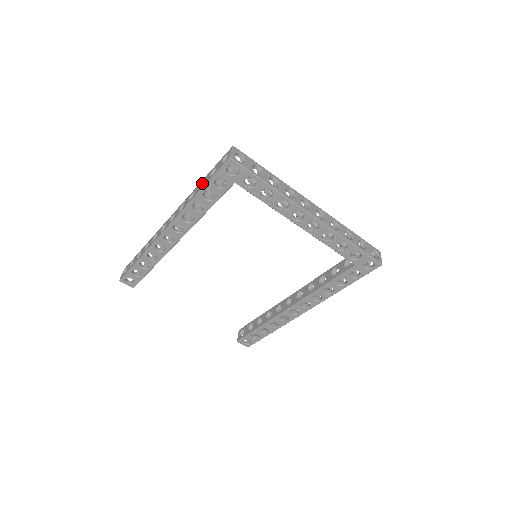
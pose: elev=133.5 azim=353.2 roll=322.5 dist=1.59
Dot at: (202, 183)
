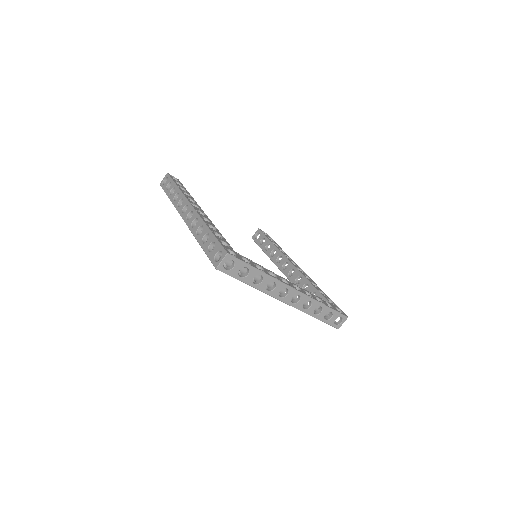
Dot at: (208, 233)
